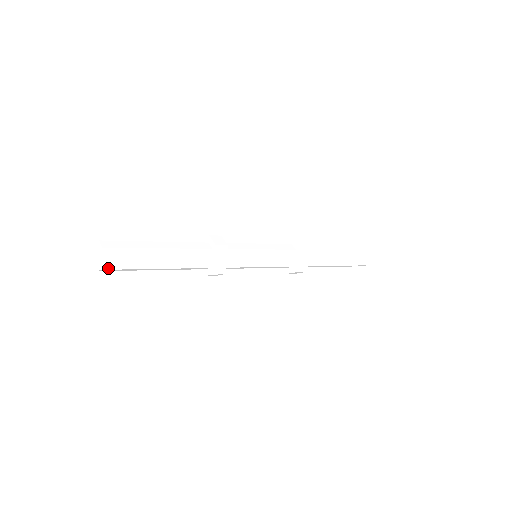
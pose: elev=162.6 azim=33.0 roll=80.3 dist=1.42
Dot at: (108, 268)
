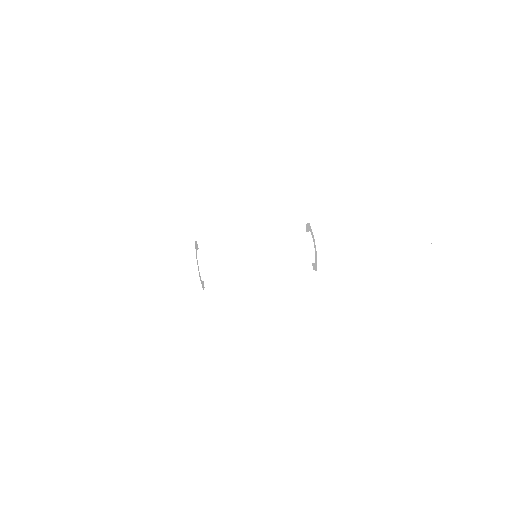
Dot at: (54, 294)
